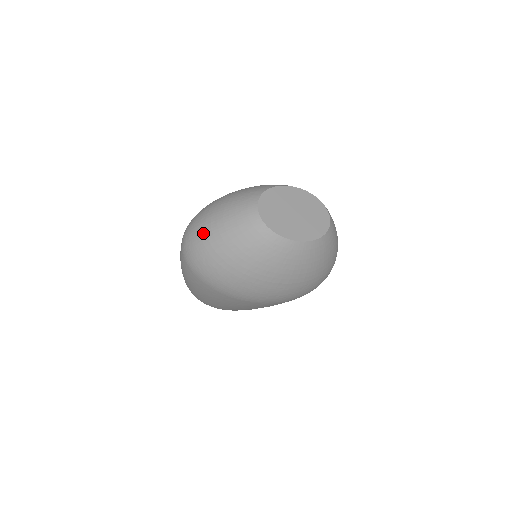
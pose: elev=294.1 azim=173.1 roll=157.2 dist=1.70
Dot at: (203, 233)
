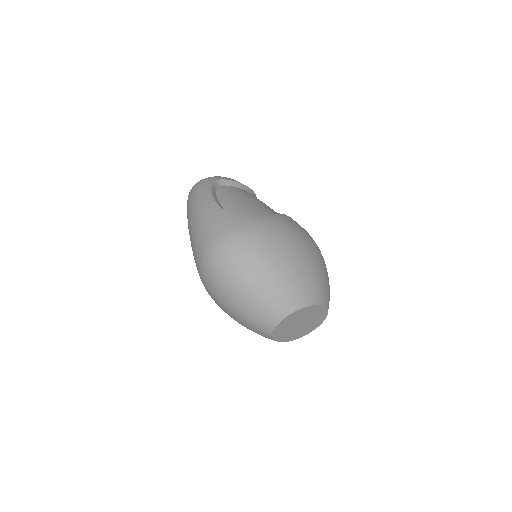
Dot at: (234, 279)
